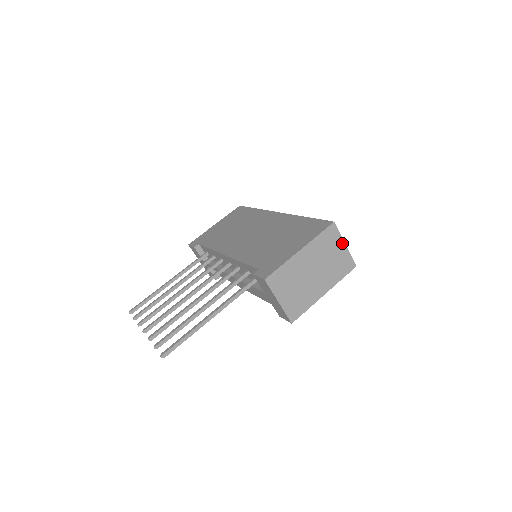
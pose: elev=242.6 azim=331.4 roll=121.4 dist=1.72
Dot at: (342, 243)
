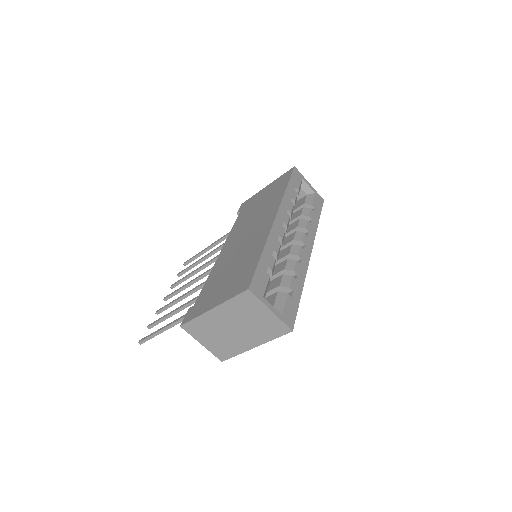
Dot at: (266, 309)
